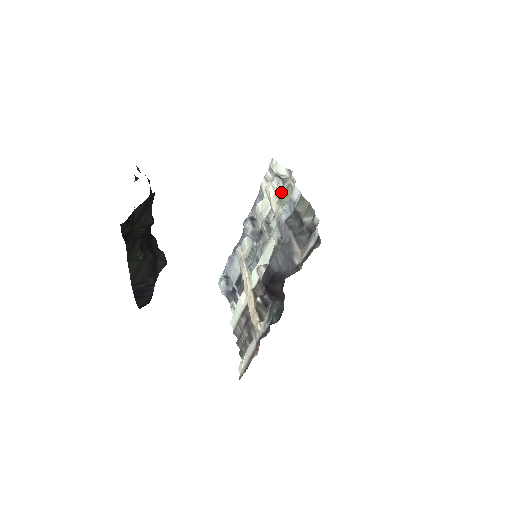
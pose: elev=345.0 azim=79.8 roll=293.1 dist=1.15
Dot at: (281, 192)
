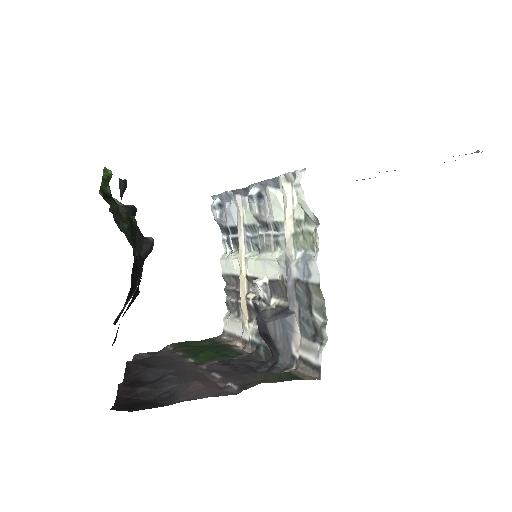
Dot at: (300, 225)
